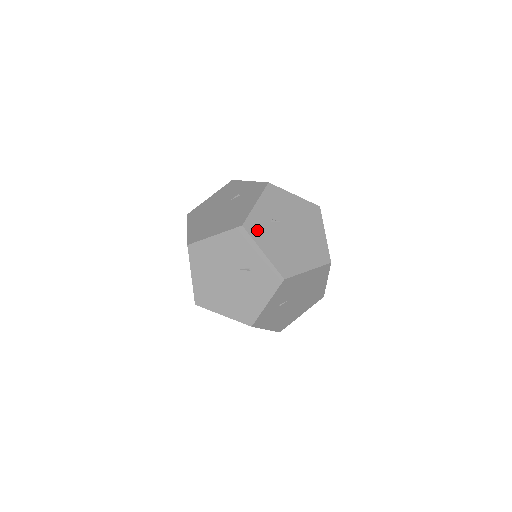
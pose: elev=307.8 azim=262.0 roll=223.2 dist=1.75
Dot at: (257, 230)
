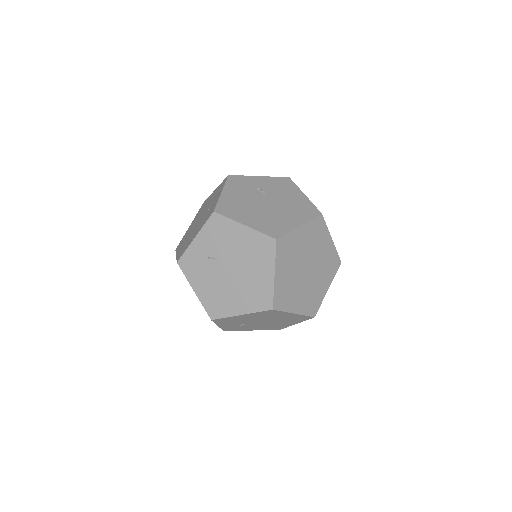
Dot at: (237, 183)
